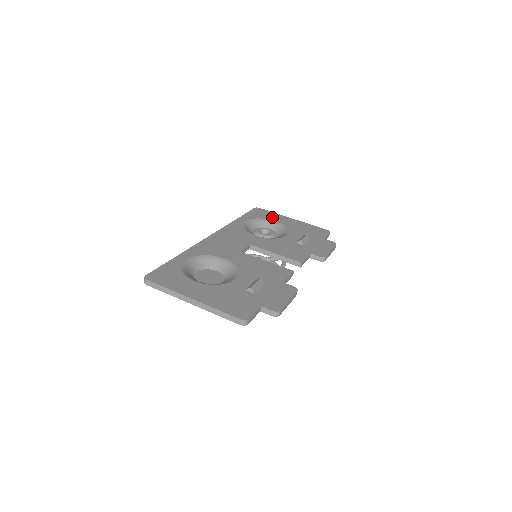
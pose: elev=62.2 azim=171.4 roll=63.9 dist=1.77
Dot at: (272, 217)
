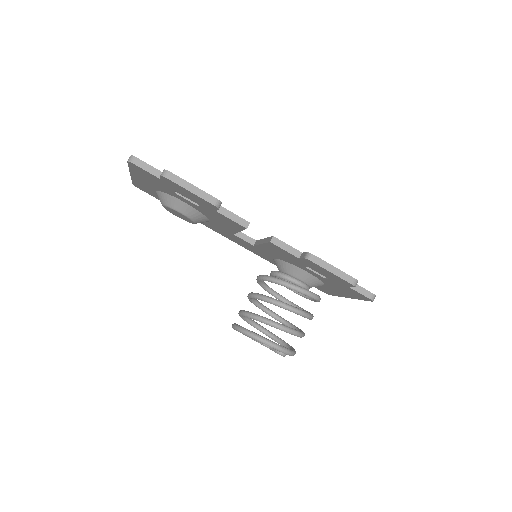
Dot at: occluded
